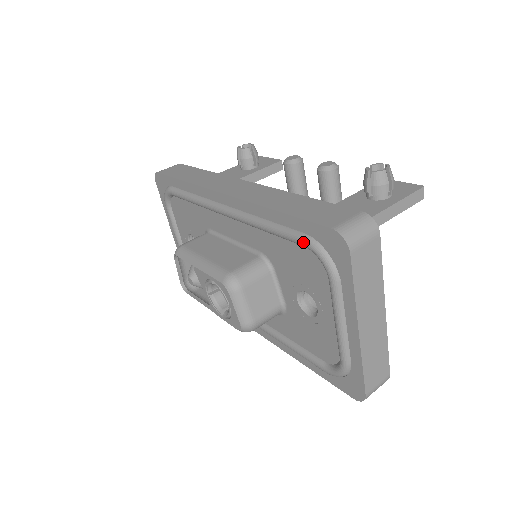
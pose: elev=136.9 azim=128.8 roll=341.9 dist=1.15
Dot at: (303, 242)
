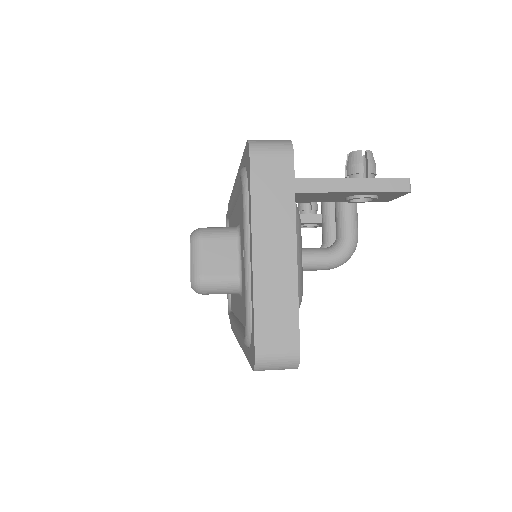
Dot at: (239, 173)
